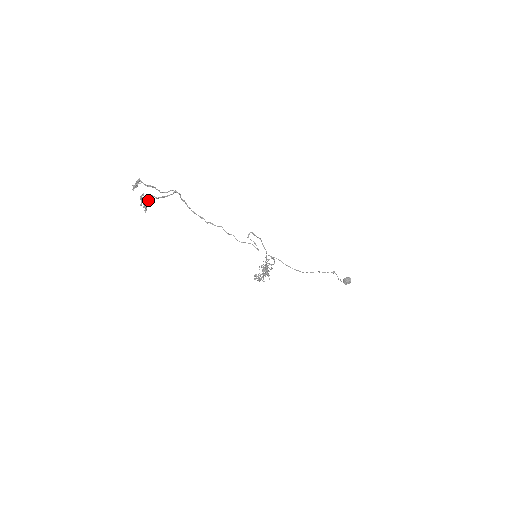
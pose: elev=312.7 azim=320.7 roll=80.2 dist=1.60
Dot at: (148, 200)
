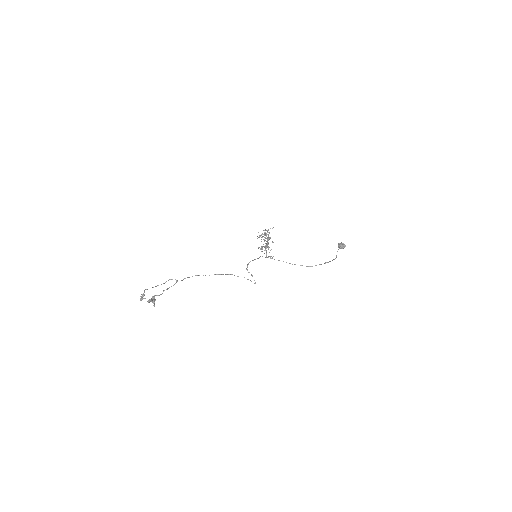
Dot at: (155, 300)
